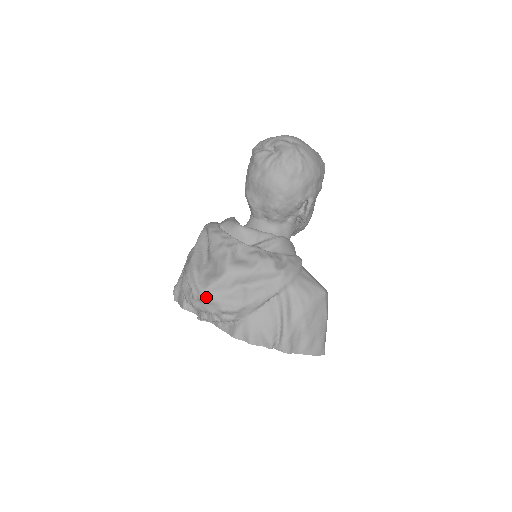
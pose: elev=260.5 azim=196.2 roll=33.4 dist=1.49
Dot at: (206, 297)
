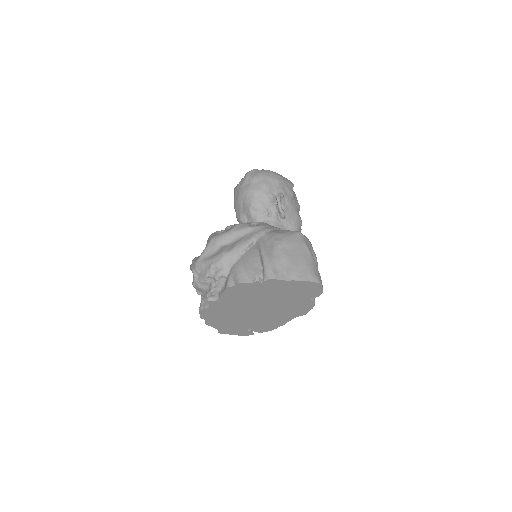
Dot at: (199, 264)
